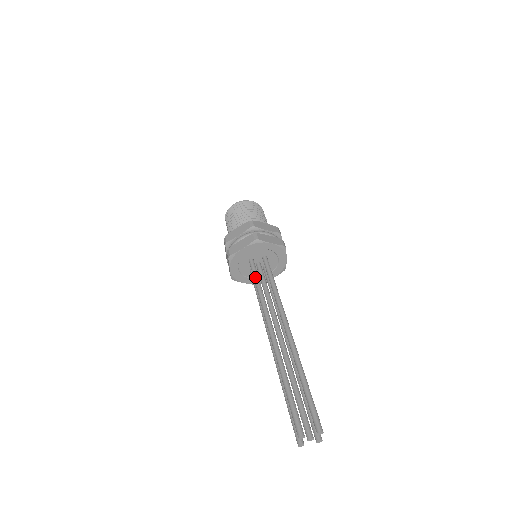
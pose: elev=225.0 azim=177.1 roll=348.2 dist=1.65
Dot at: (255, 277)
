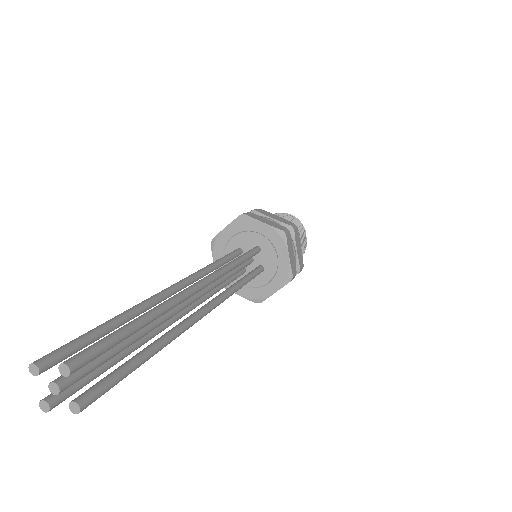
Dot at: occluded
